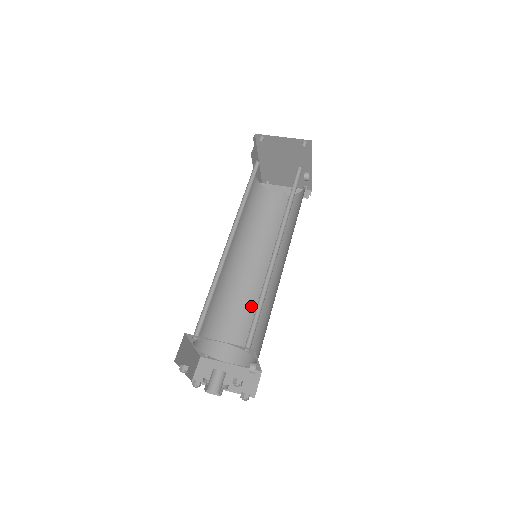
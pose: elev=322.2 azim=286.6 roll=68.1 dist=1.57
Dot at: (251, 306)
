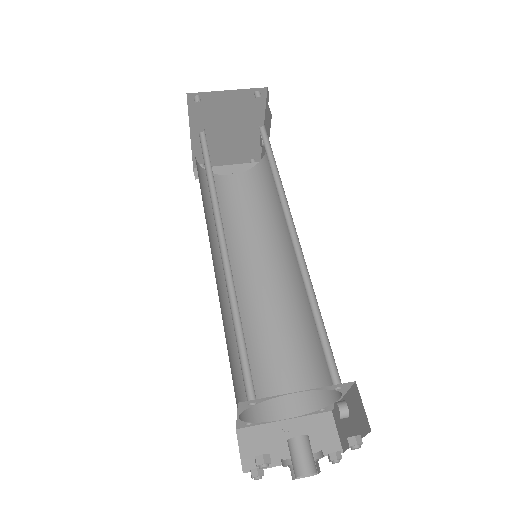
Dot at: (269, 328)
